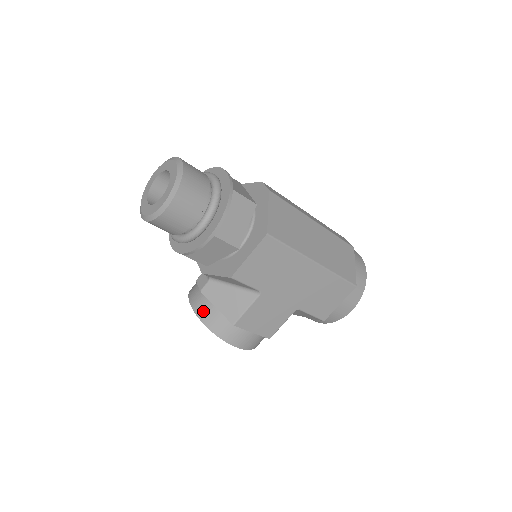
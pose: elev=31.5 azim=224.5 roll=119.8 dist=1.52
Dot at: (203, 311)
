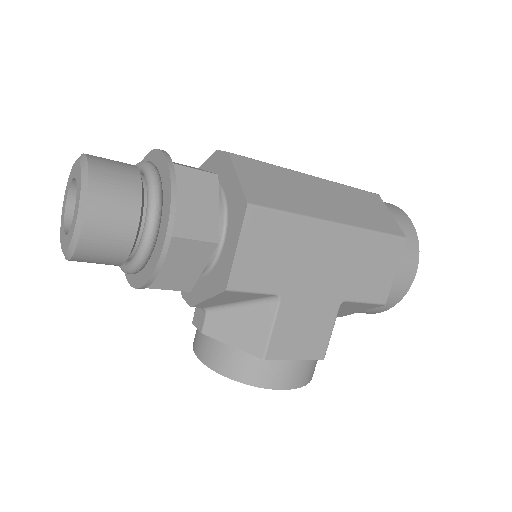
Dot at: (216, 359)
